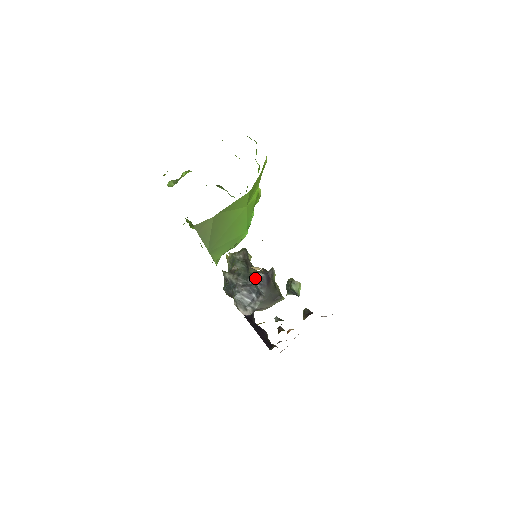
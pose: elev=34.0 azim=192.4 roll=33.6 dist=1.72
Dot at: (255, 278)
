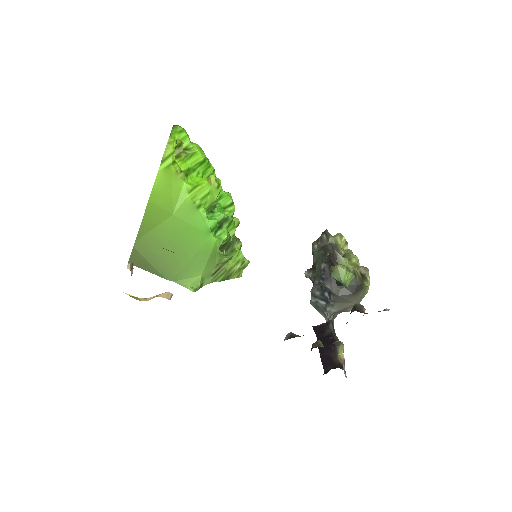
Dot at: (320, 271)
